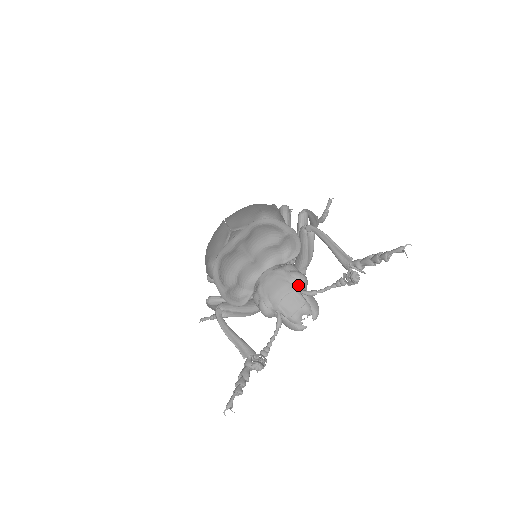
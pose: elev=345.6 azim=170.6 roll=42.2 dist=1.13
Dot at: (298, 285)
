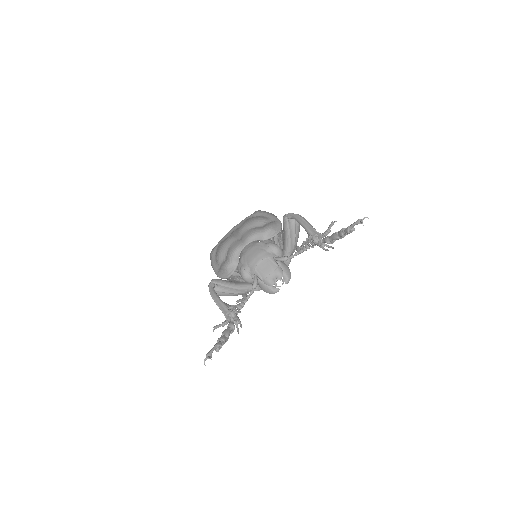
Dot at: (273, 253)
